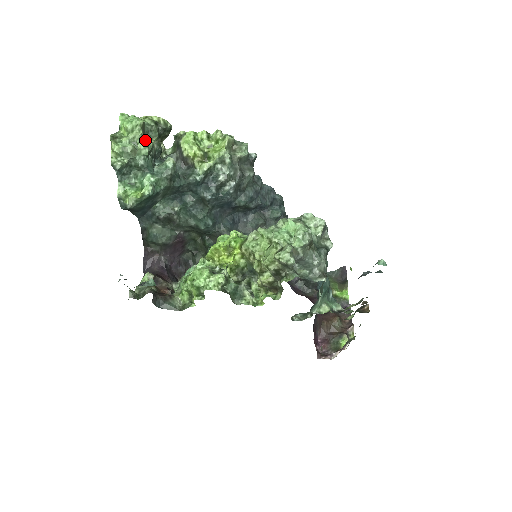
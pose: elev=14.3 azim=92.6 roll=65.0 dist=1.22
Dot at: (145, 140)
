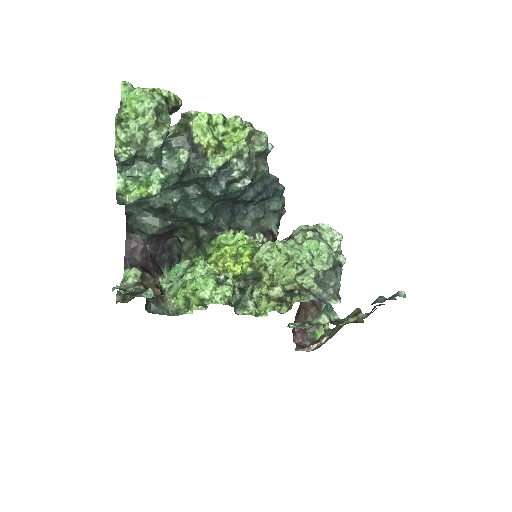
Dot at: (158, 128)
